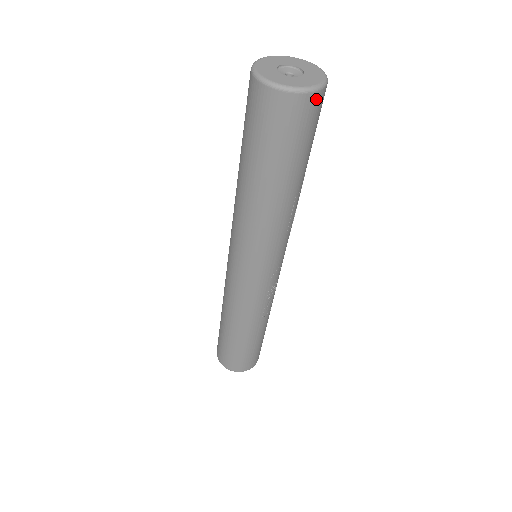
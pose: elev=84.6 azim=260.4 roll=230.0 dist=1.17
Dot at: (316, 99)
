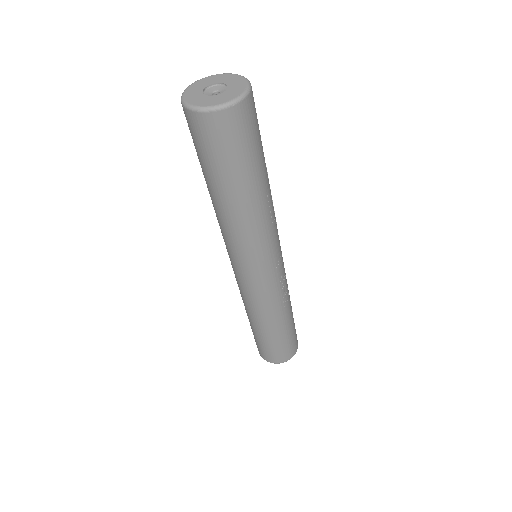
Dot at: (247, 105)
